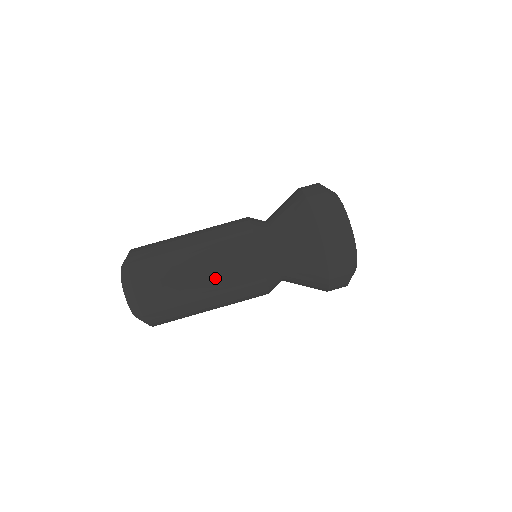
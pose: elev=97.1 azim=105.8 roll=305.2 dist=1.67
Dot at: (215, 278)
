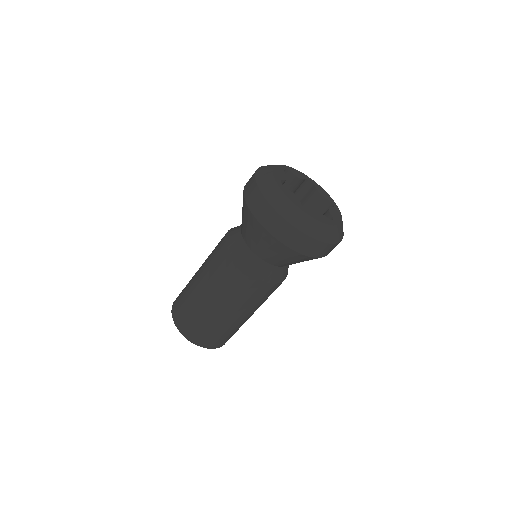
Dot at: occluded
